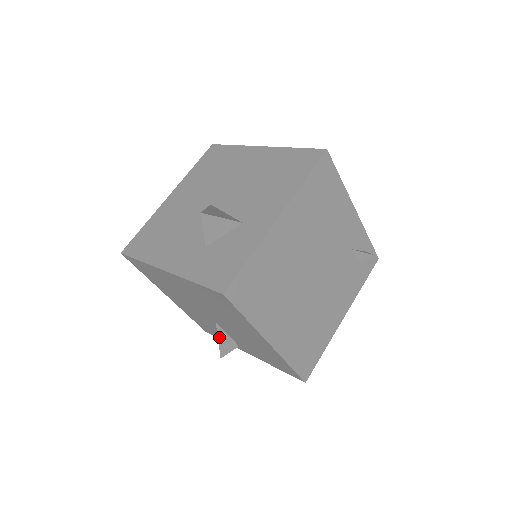
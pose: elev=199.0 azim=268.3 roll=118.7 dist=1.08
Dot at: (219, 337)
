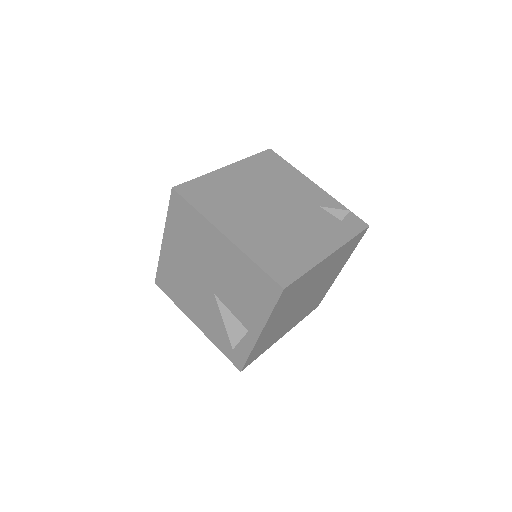
Dot at: (223, 316)
